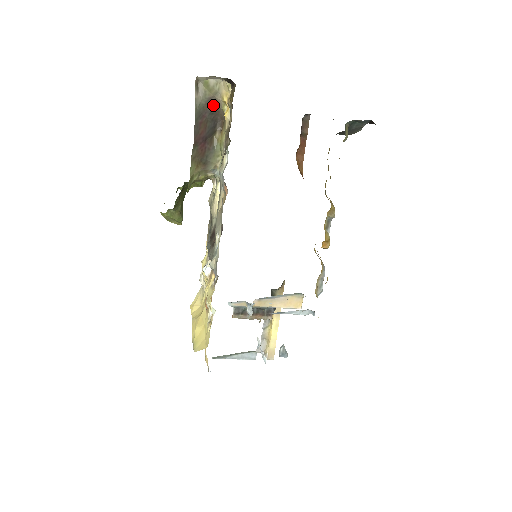
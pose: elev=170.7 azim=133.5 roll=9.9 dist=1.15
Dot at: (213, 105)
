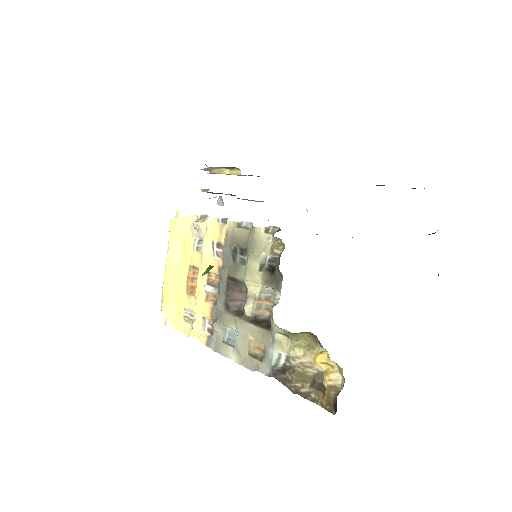
Dot at: occluded
